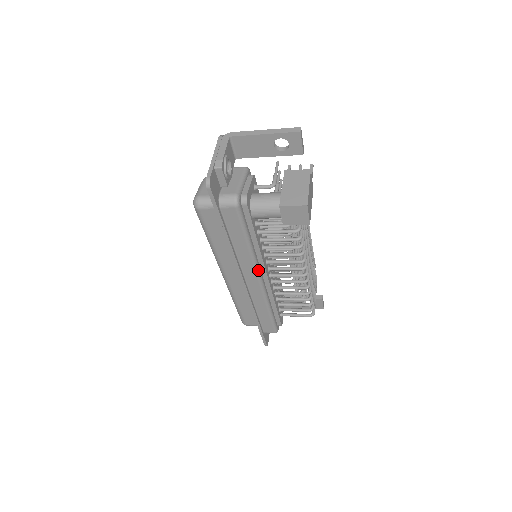
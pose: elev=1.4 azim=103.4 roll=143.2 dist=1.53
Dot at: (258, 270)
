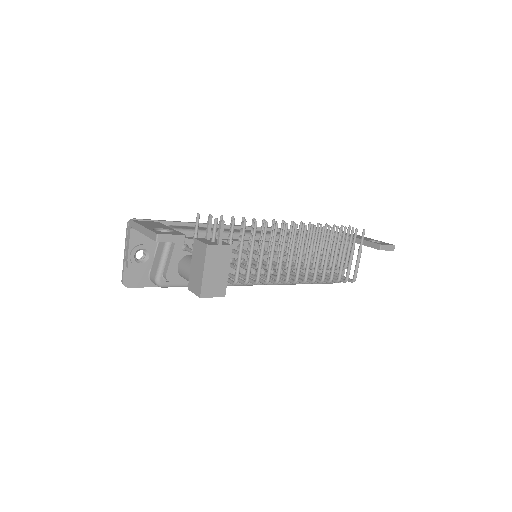
Dot at: occluded
